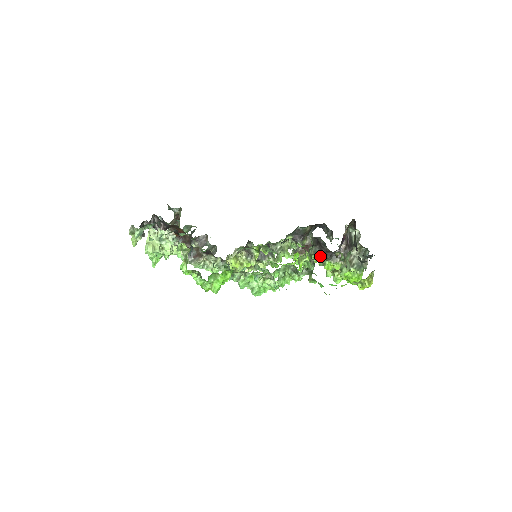
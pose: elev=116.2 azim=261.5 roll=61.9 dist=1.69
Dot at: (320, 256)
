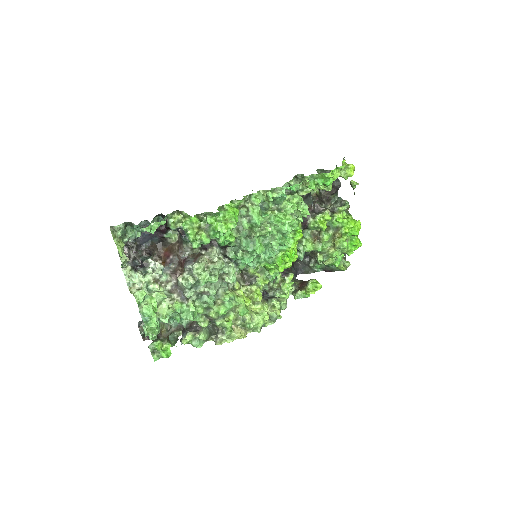
Dot at: (308, 225)
